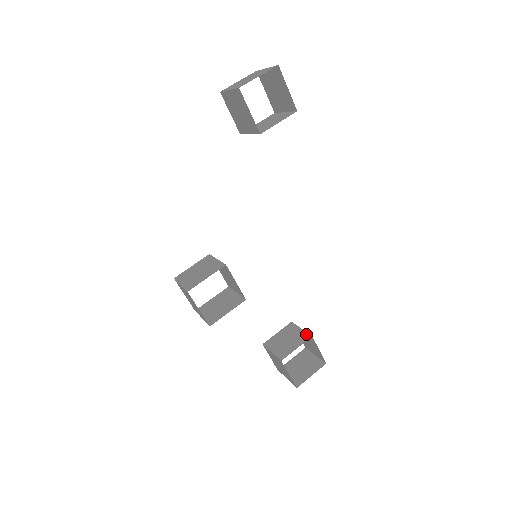
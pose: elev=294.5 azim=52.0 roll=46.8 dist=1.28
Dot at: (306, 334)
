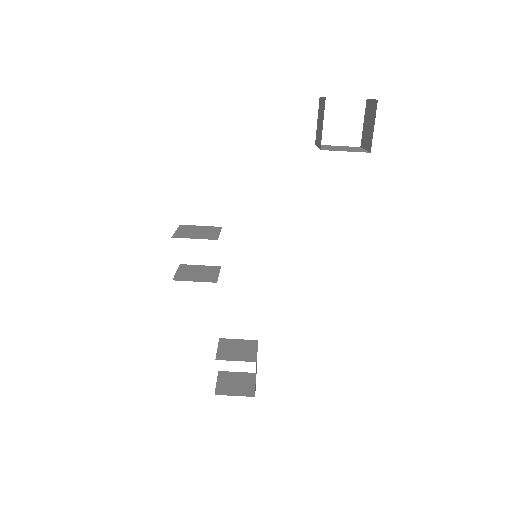
Dot at: (255, 357)
